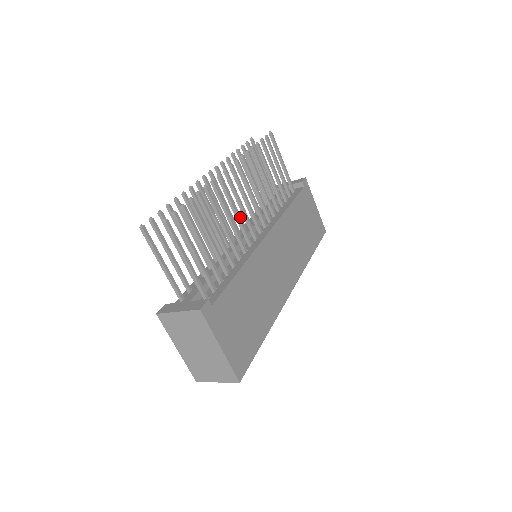
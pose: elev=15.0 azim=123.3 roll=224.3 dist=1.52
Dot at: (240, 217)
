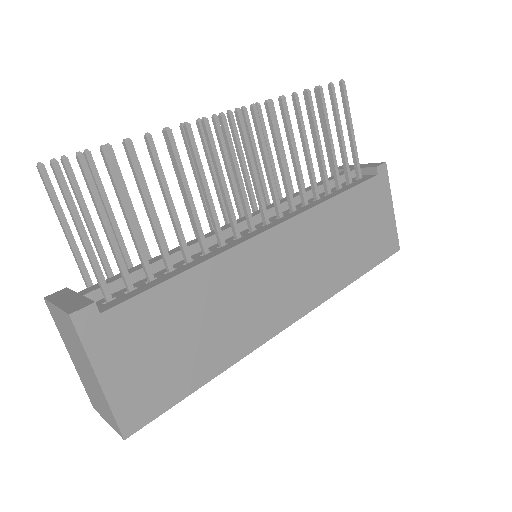
Dot at: (252, 194)
